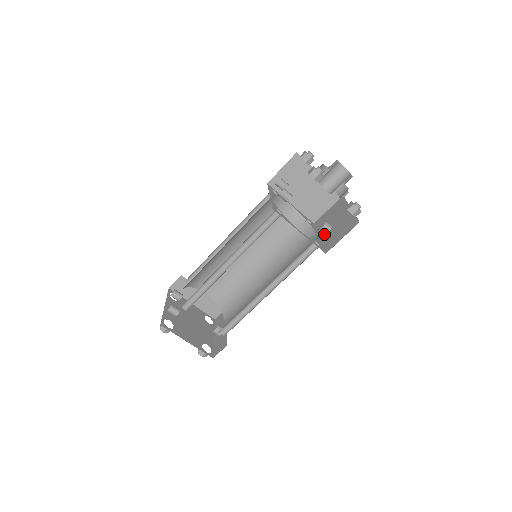
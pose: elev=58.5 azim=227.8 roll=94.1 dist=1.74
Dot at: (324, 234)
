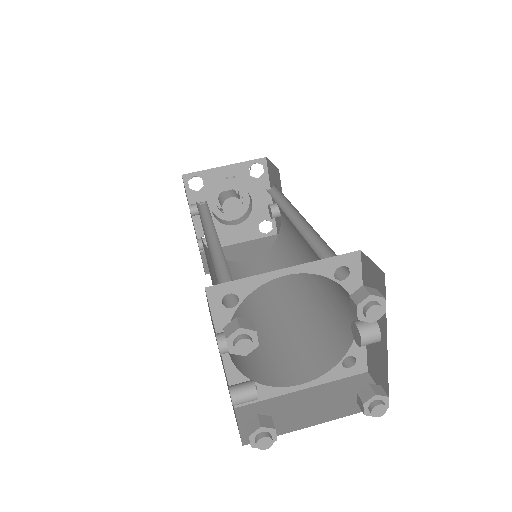
Dot at: occluded
